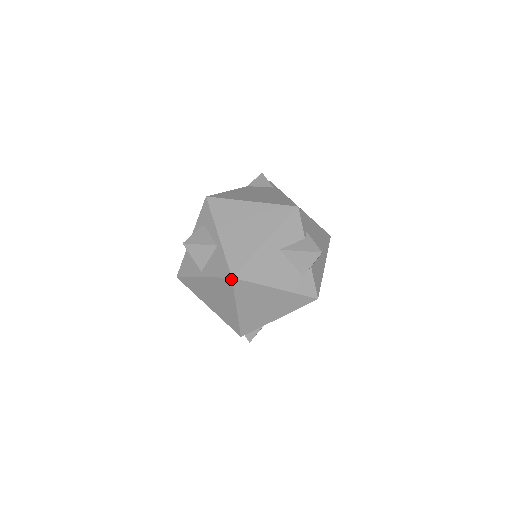
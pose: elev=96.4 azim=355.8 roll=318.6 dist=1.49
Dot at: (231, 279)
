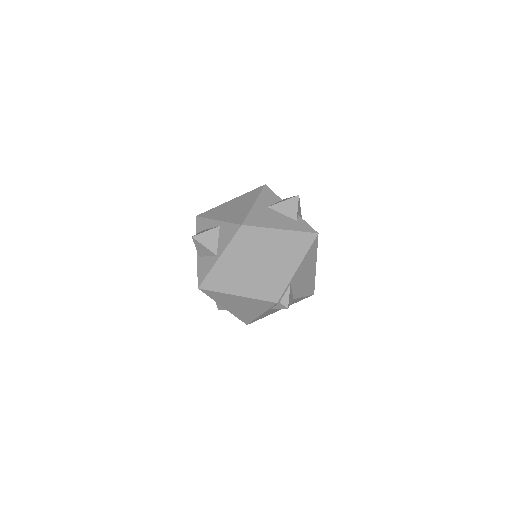
Dot at: (242, 228)
